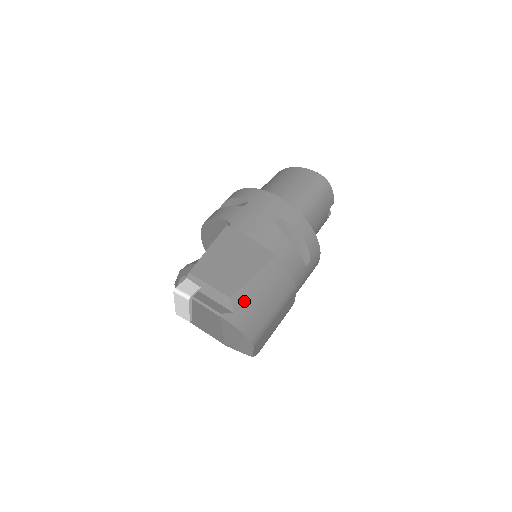
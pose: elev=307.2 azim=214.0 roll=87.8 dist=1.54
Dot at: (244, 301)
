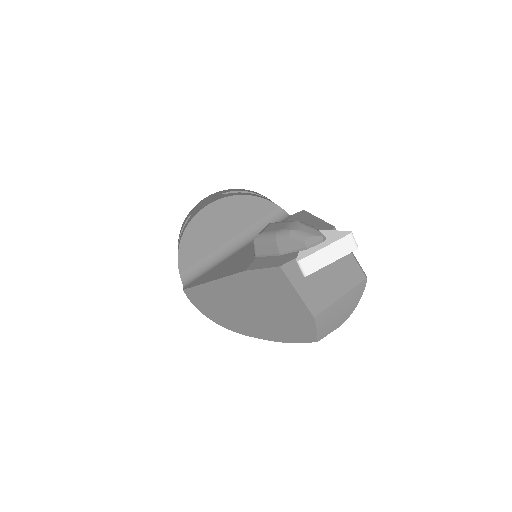
Dot at: occluded
